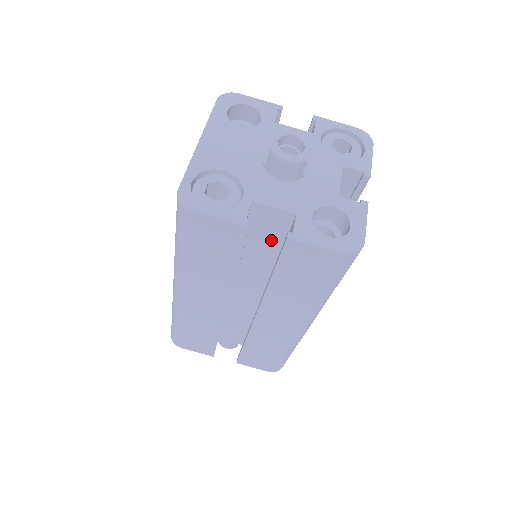
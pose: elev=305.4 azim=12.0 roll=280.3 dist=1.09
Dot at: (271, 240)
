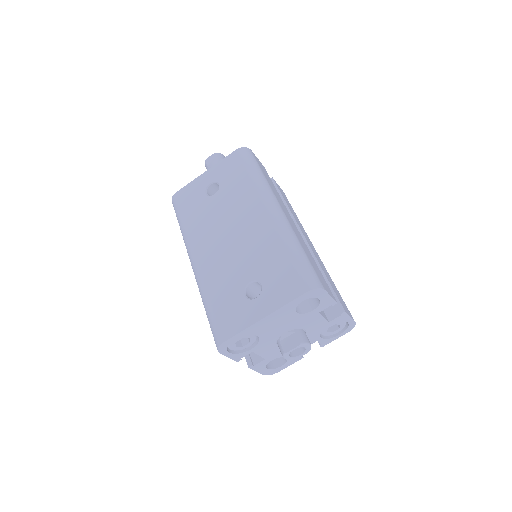
Dot at: occluded
